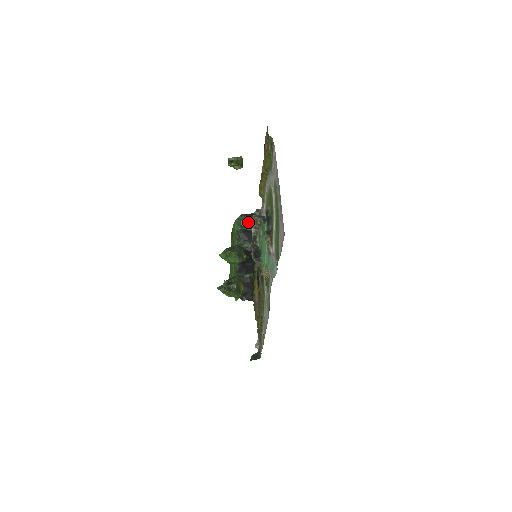
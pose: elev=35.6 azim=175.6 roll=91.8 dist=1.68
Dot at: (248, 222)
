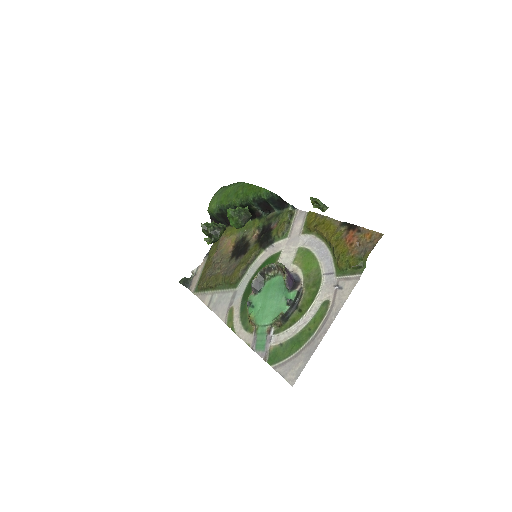
Dot at: (277, 202)
